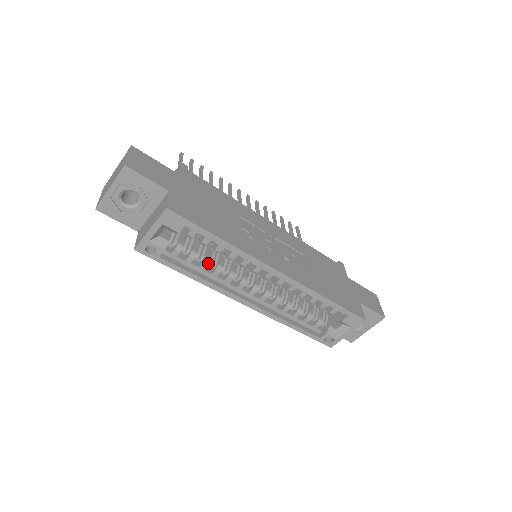
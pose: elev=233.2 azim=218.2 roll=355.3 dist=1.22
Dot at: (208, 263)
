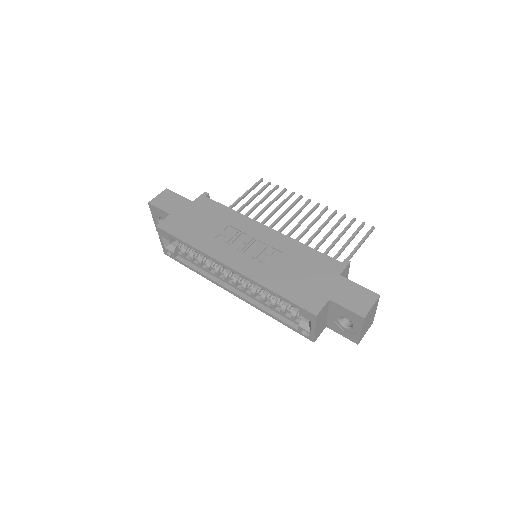
Dot at: (201, 261)
